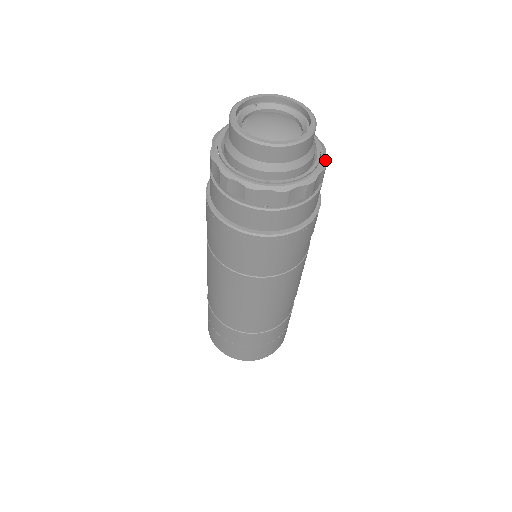
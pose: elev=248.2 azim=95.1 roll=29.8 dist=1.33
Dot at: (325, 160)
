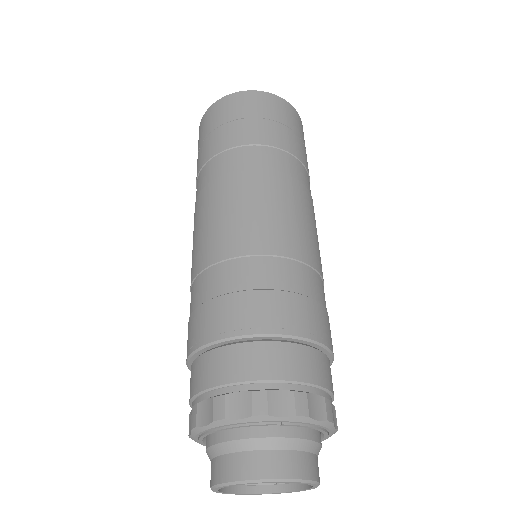
Dot at: occluded
